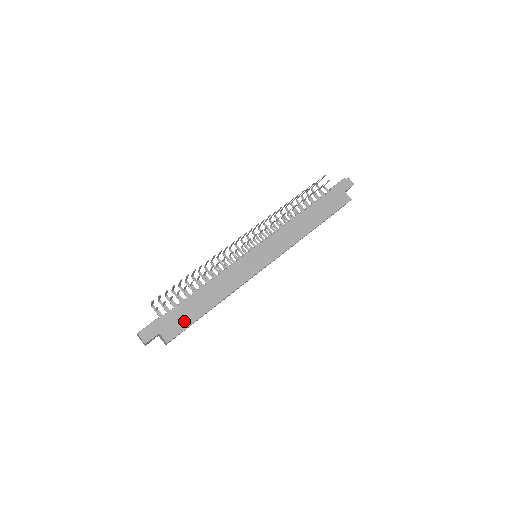
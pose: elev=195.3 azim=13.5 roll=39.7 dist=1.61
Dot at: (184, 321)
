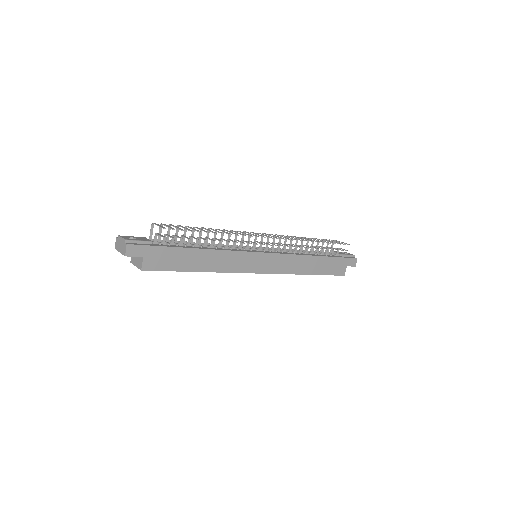
Dot at: (169, 264)
